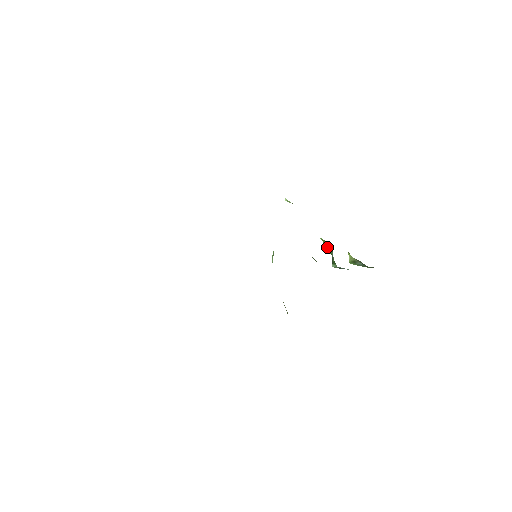
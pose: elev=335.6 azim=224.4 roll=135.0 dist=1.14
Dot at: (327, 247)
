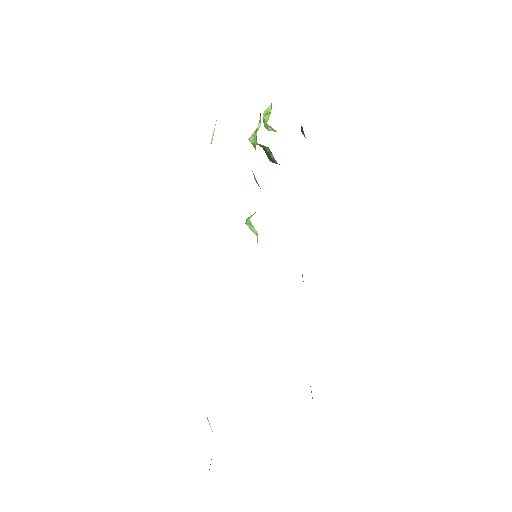
Dot at: occluded
